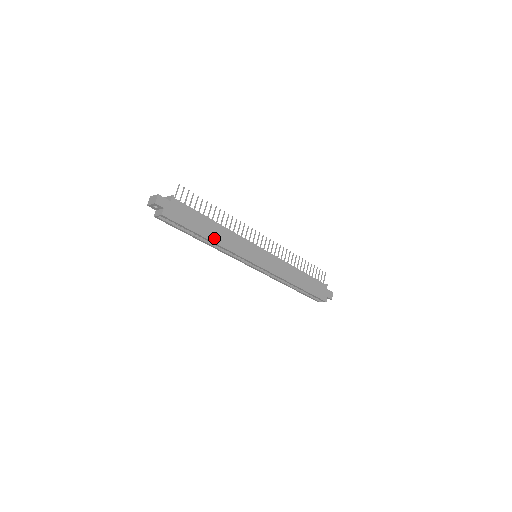
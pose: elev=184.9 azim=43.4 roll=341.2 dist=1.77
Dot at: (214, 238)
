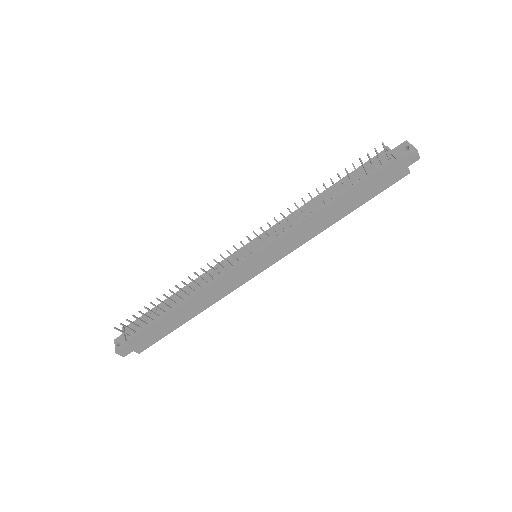
Dot at: (196, 311)
